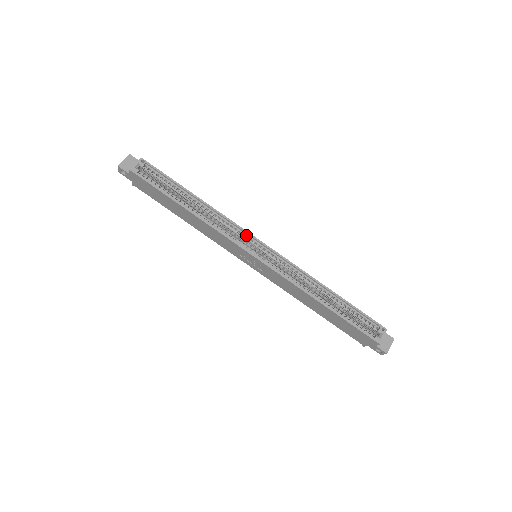
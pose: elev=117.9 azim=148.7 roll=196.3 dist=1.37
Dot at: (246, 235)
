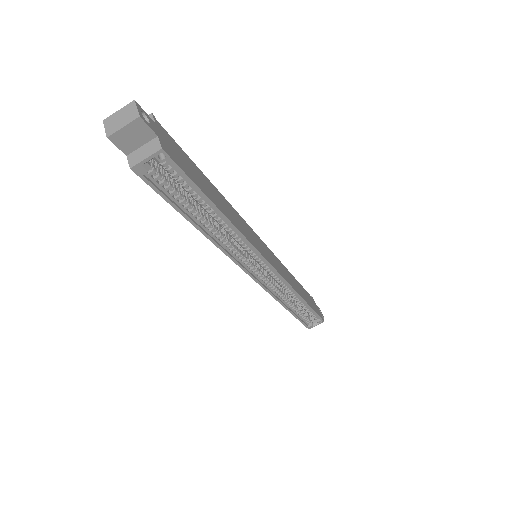
Dot at: (259, 257)
